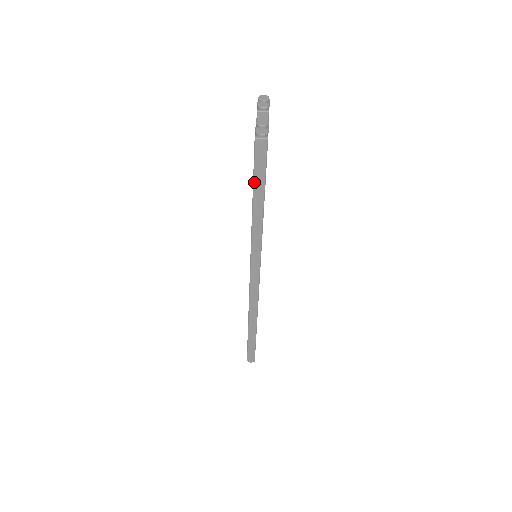
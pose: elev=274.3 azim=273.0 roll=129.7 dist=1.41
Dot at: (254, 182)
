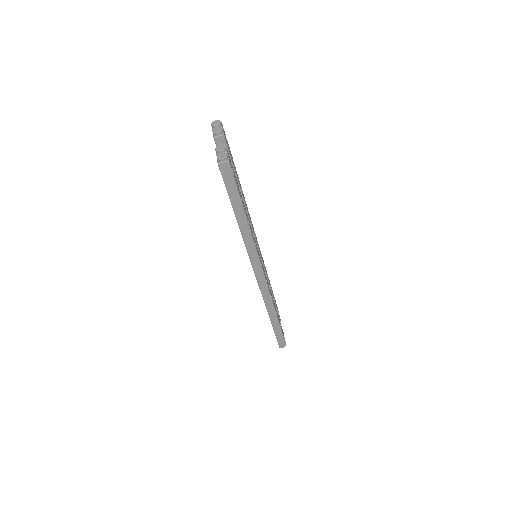
Dot at: (230, 199)
